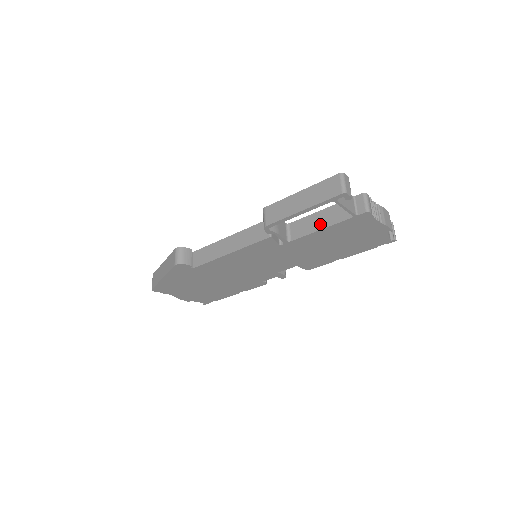
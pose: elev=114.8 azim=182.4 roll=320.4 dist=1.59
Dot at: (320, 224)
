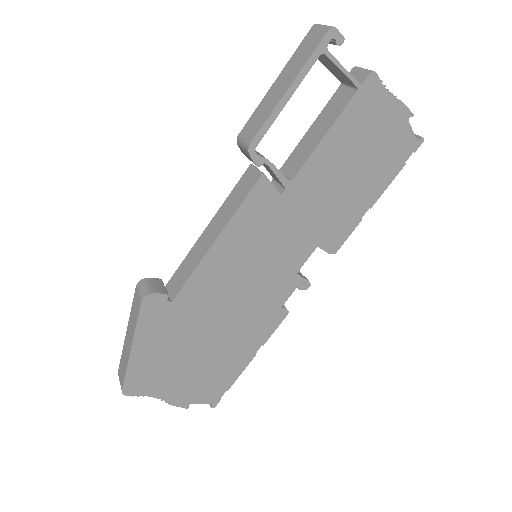
Dot at: (320, 132)
